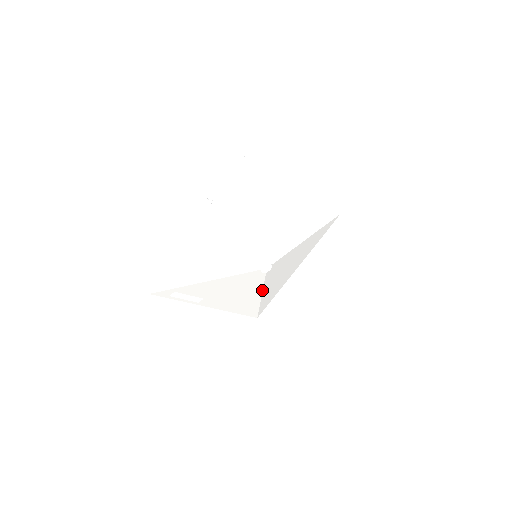
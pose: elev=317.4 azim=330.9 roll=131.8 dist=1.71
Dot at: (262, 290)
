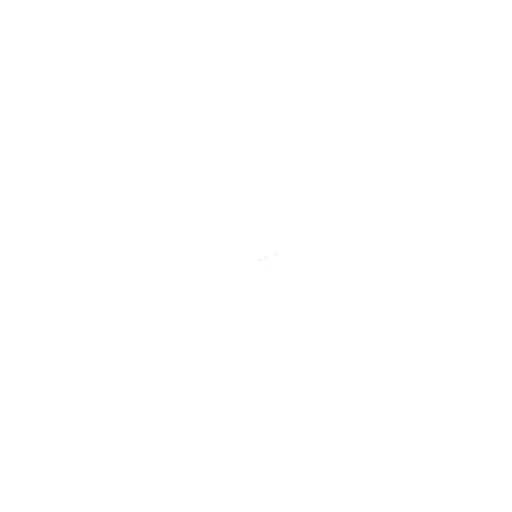
Dot at: (225, 311)
